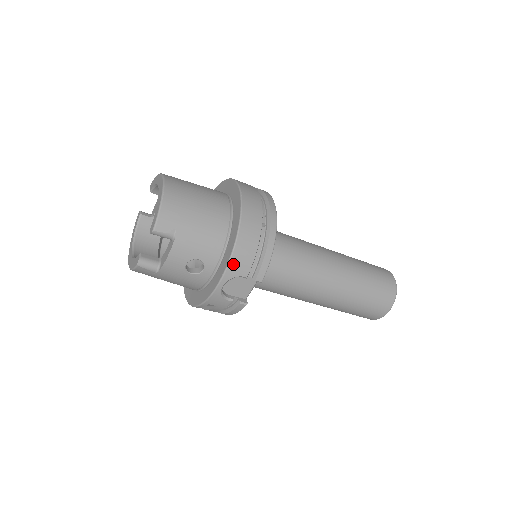
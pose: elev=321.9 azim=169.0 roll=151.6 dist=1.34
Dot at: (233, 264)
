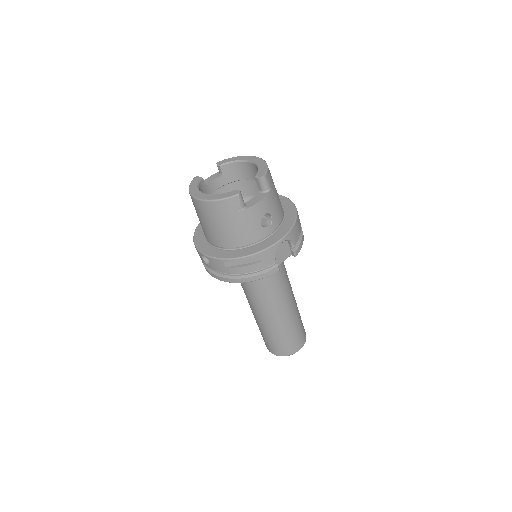
Dot at: (294, 230)
